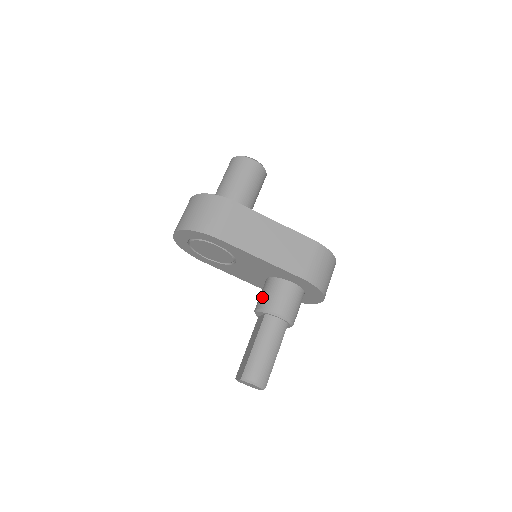
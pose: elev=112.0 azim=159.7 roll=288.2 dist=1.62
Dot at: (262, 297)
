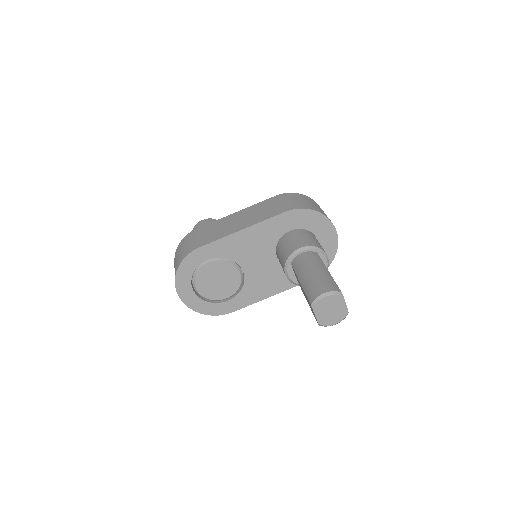
Dot at: (281, 262)
